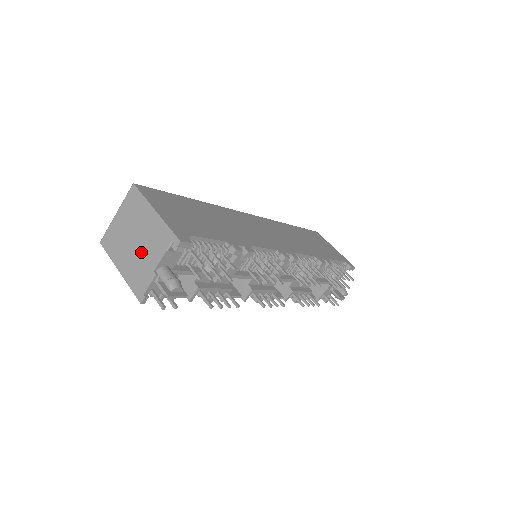
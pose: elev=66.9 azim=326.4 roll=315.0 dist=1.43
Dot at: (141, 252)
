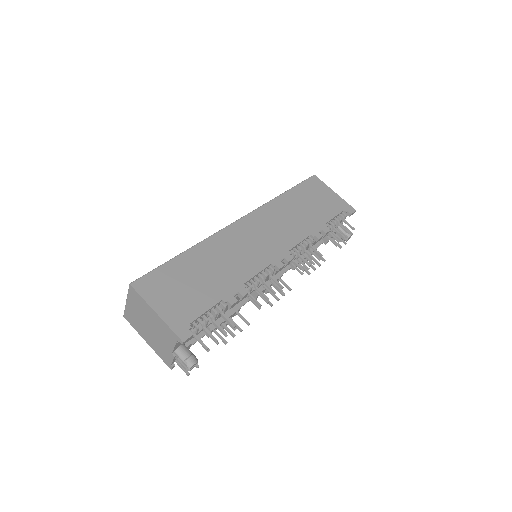
Dot at: (157, 337)
